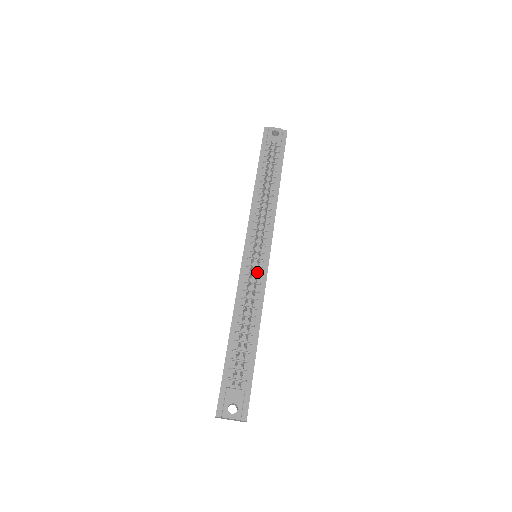
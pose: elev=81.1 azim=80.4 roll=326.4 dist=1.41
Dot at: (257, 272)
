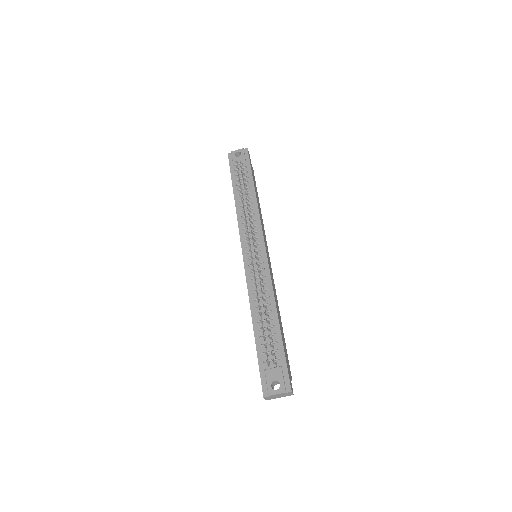
Dot at: (259, 267)
